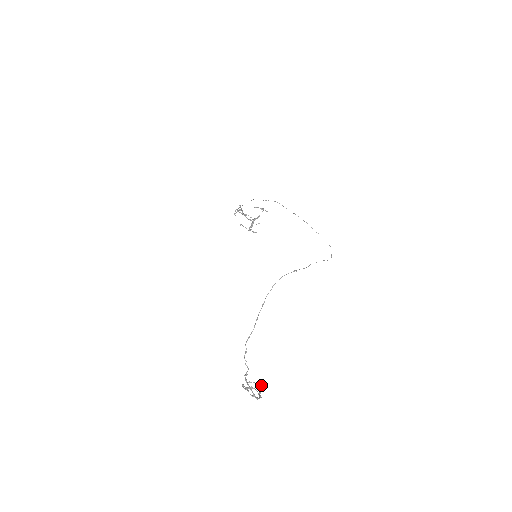
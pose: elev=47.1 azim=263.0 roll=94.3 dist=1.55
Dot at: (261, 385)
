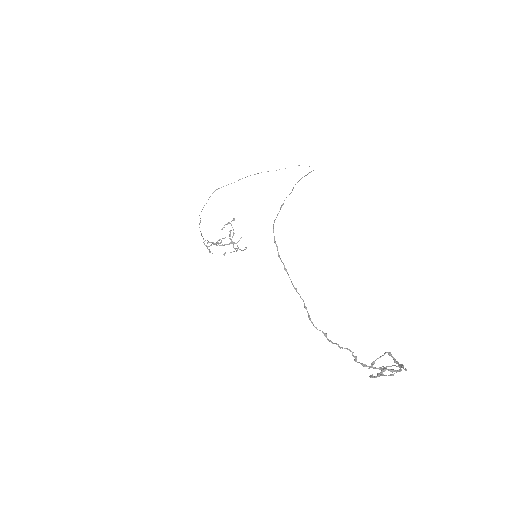
Dot at: (388, 353)
